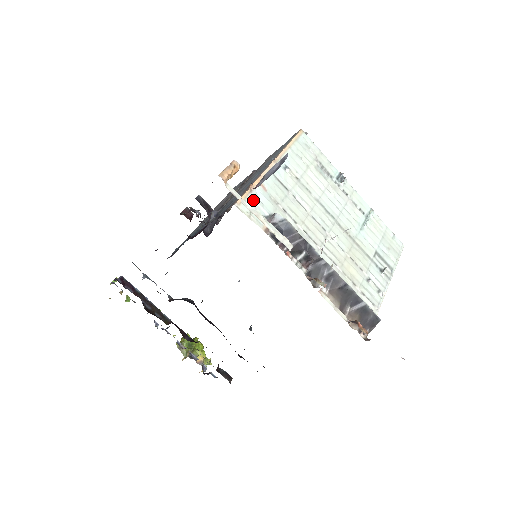
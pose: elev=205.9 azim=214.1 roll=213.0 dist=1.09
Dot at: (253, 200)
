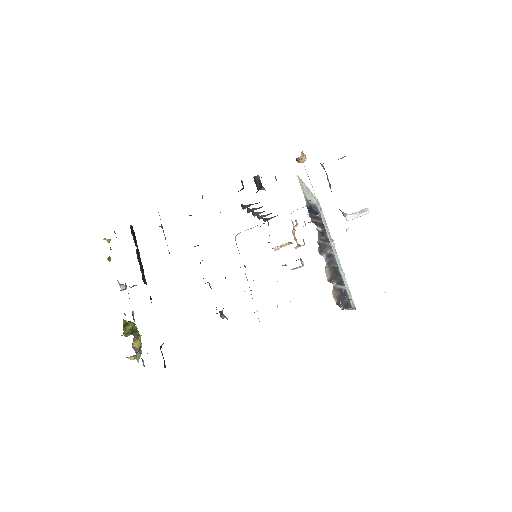
Dot at: (302, 184)
